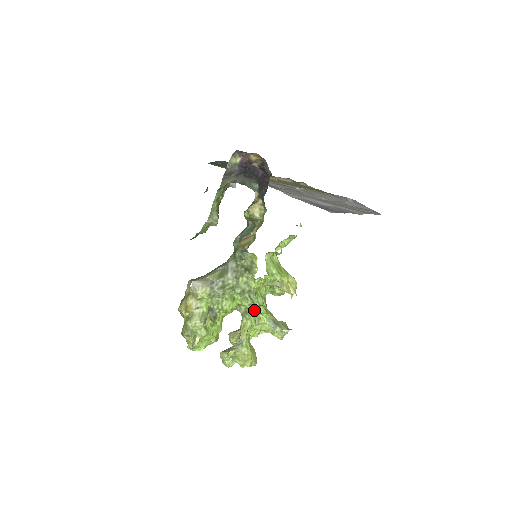
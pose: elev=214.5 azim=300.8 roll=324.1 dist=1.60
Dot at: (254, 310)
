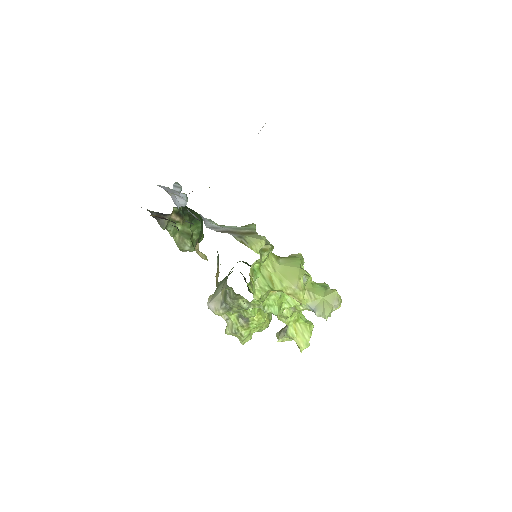
Dot at: occluded
